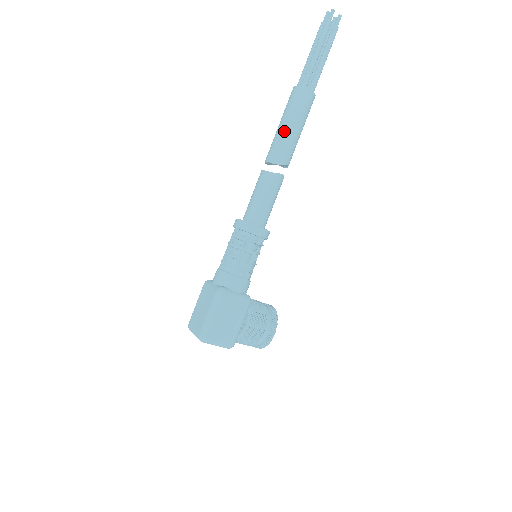
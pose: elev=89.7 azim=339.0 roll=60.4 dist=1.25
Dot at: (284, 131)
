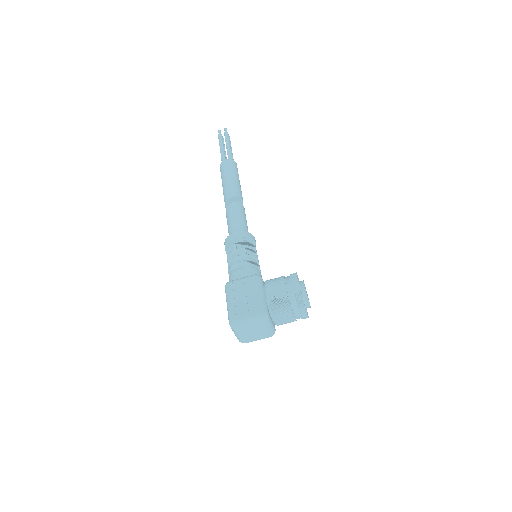
Dot at: (223, 186)
